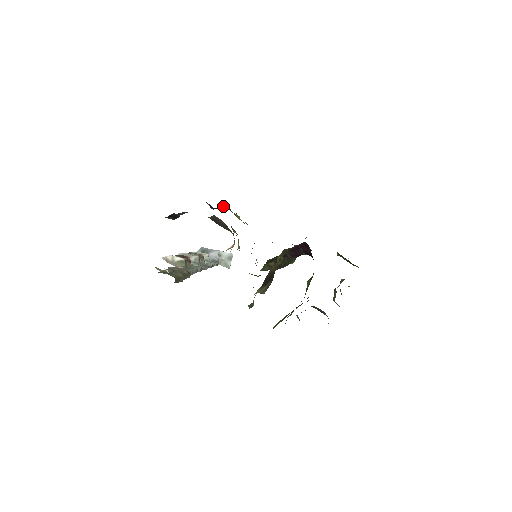
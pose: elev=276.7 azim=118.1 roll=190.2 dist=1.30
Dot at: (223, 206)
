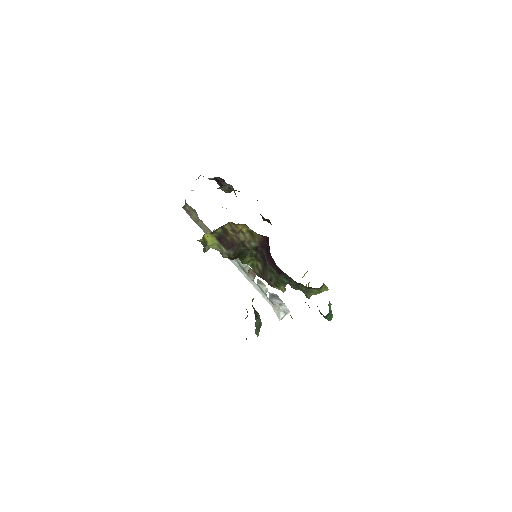
Dot at: (269, 221)
